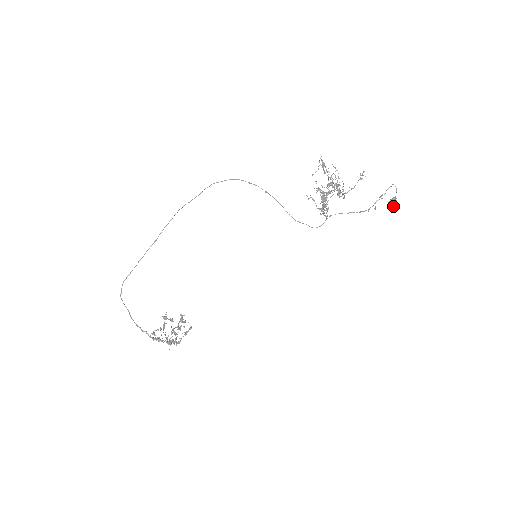
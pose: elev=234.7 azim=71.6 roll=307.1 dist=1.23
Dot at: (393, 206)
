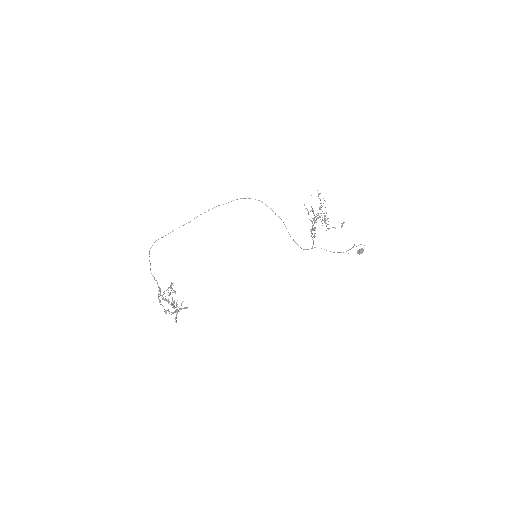
Dot at: (361, 252)
